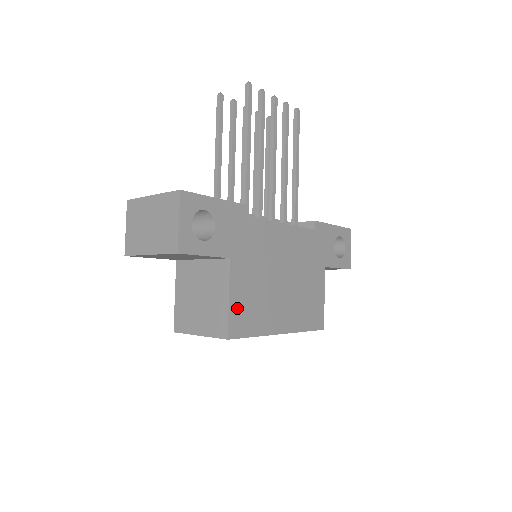
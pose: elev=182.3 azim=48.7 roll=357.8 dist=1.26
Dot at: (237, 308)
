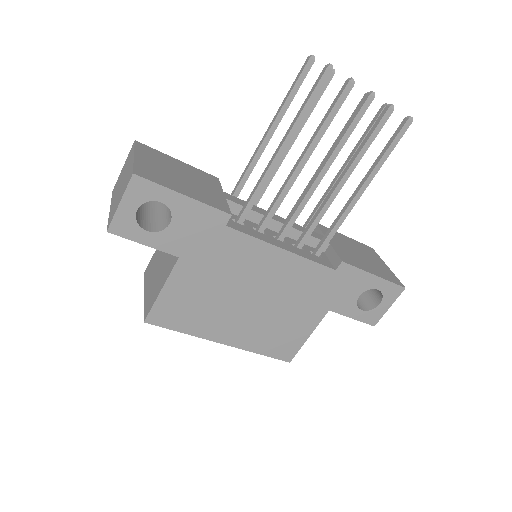
Dot at: (169, 302)
